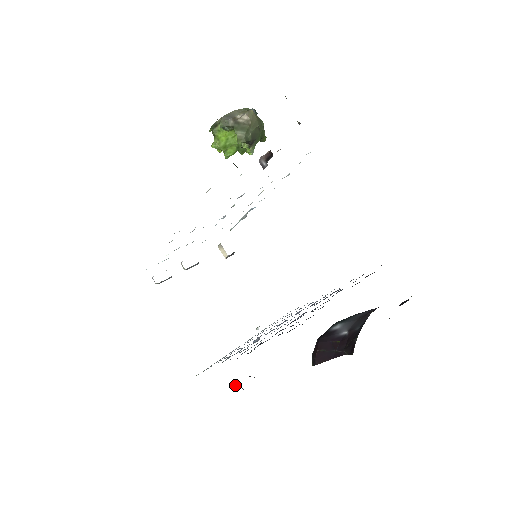
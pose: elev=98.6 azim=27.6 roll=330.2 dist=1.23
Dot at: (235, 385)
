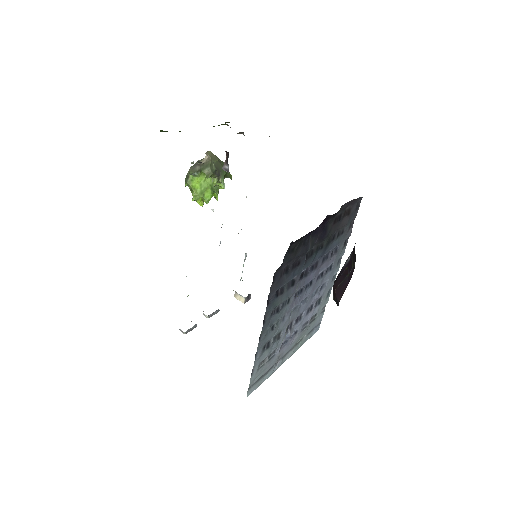
Dot at: occluded
